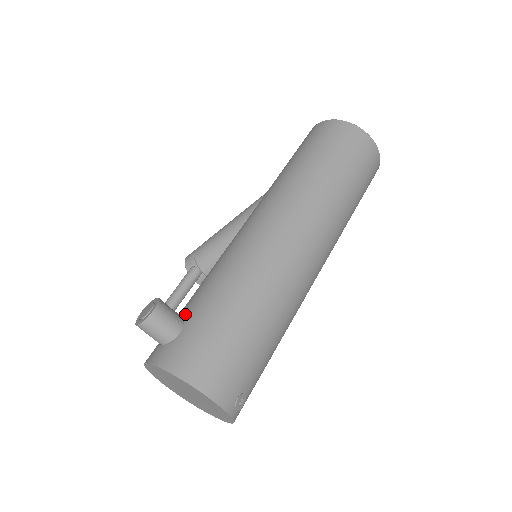
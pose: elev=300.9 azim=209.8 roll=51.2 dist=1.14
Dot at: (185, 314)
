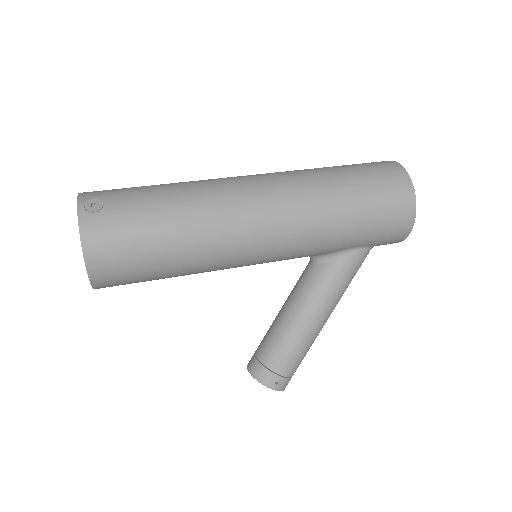
Dot at: occluded
